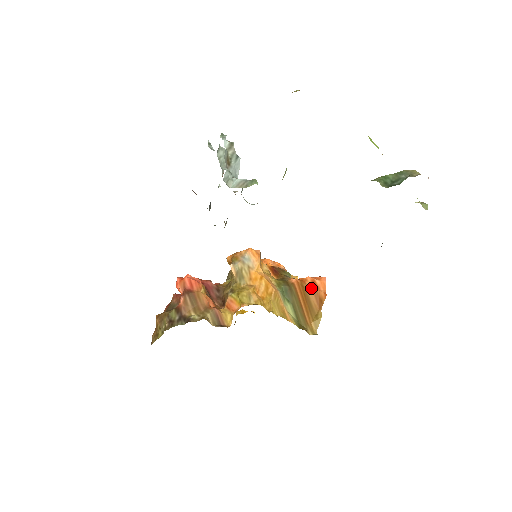
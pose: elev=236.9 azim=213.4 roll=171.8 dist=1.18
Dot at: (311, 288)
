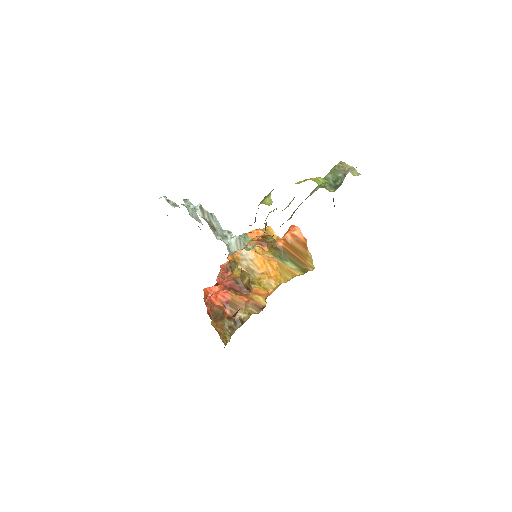
Dot at: (294, 241)
